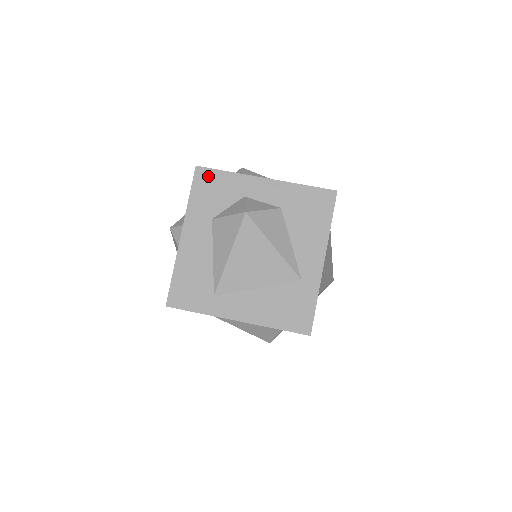
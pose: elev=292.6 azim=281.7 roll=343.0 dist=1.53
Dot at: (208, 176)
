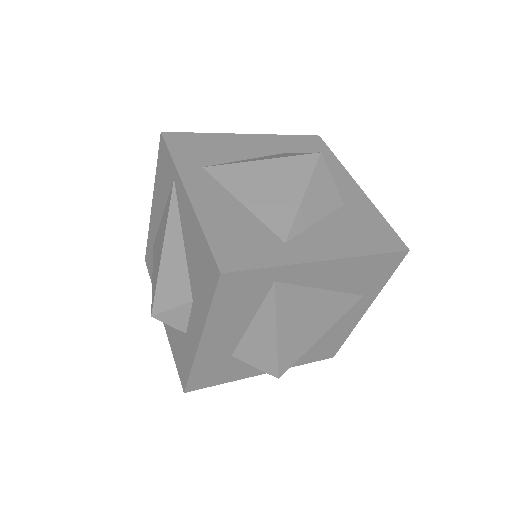
Dot at: (319, 145)
